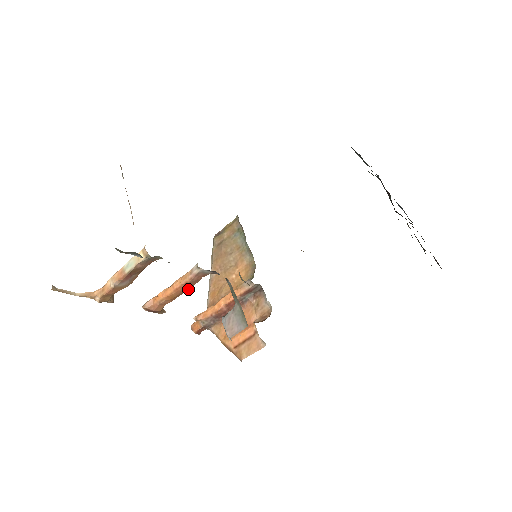
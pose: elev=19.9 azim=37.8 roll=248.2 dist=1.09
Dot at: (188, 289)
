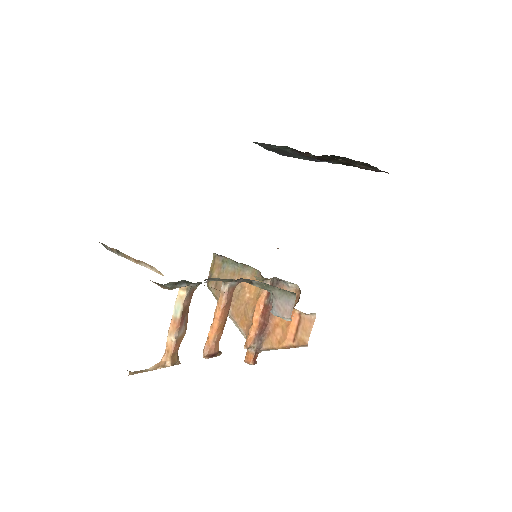
Dot at: (228, 313)
